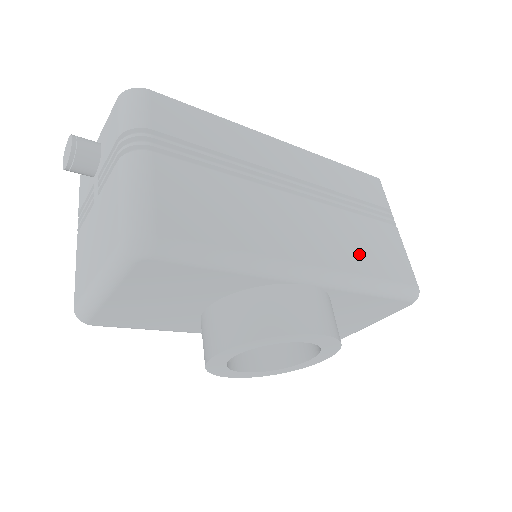
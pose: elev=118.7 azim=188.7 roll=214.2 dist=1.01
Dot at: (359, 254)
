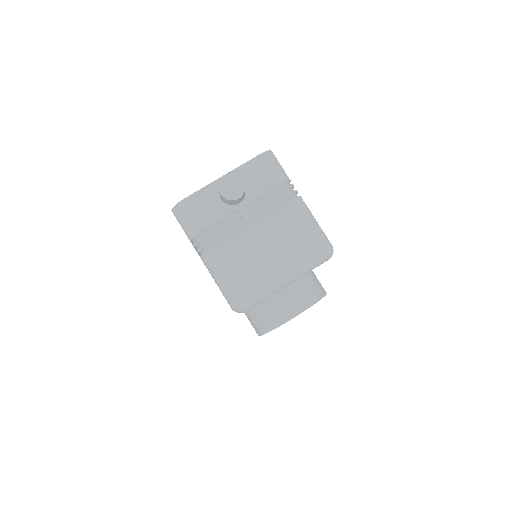
Dot at: occluded
